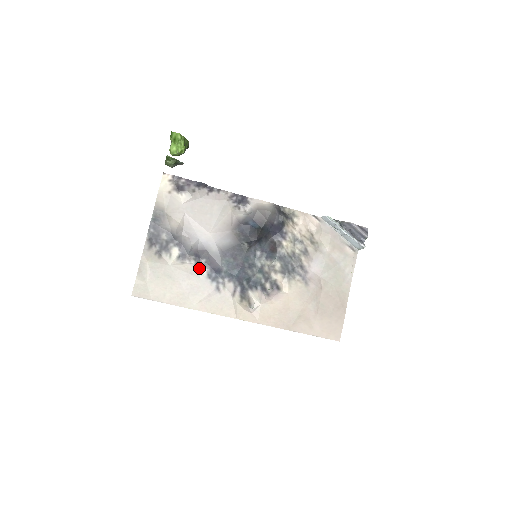
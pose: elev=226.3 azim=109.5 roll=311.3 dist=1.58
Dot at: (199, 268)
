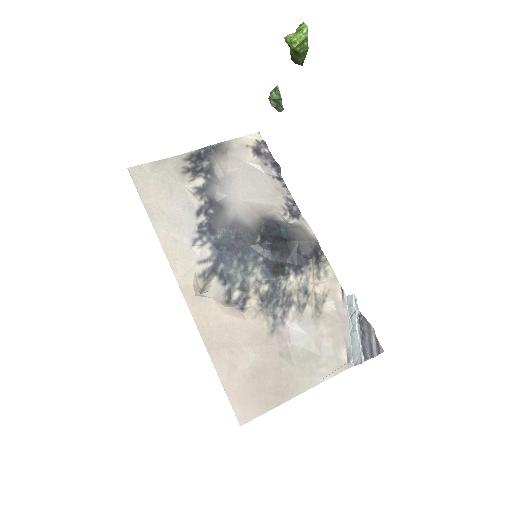
Dot at: (201, 212)
